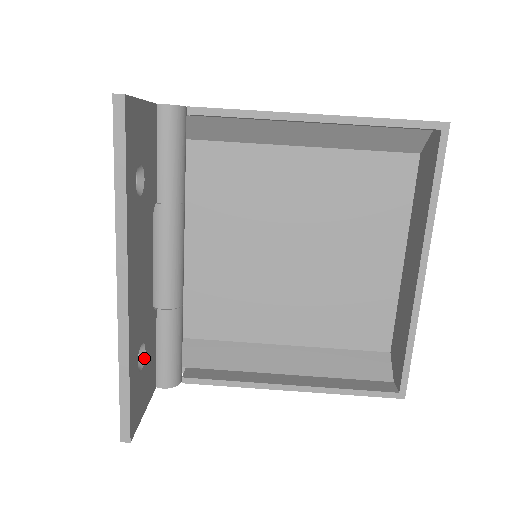
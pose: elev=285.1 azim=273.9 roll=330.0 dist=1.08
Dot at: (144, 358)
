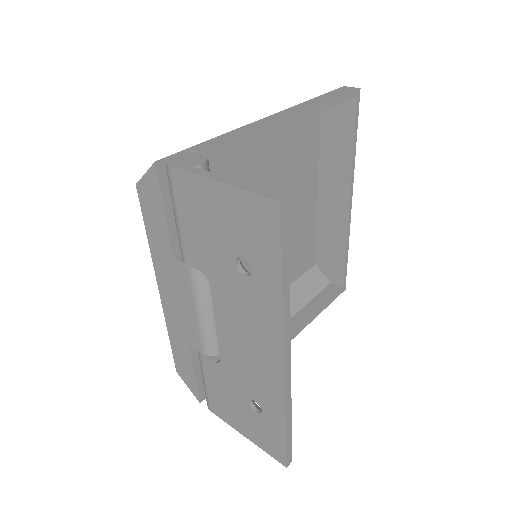
Dot at: (253, 400)
